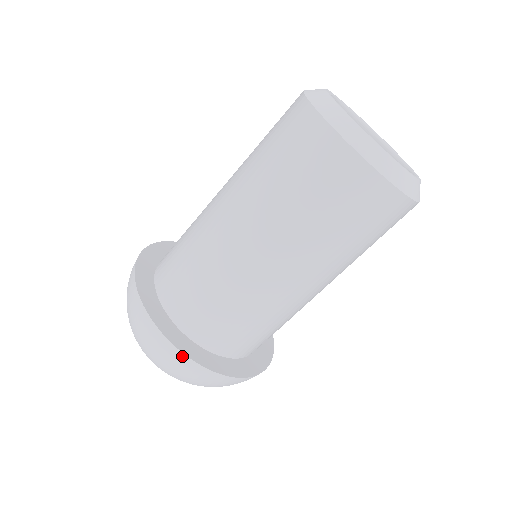
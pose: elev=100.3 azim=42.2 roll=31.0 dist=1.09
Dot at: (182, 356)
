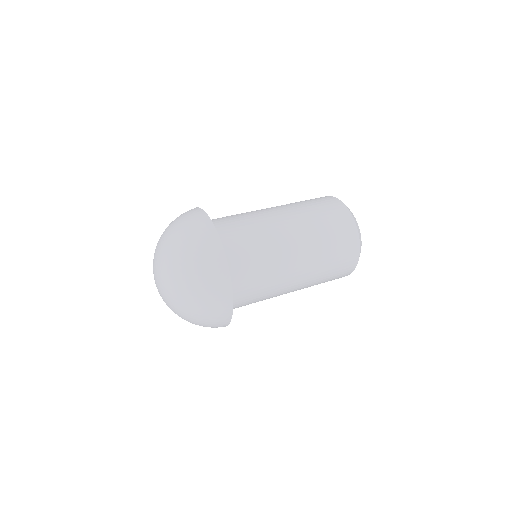
Dot at: (227, 324)
